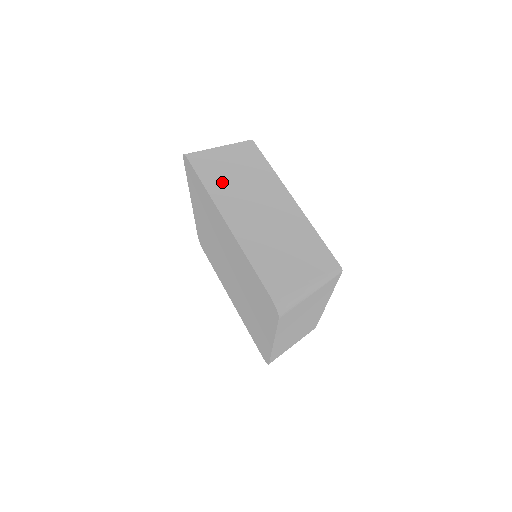
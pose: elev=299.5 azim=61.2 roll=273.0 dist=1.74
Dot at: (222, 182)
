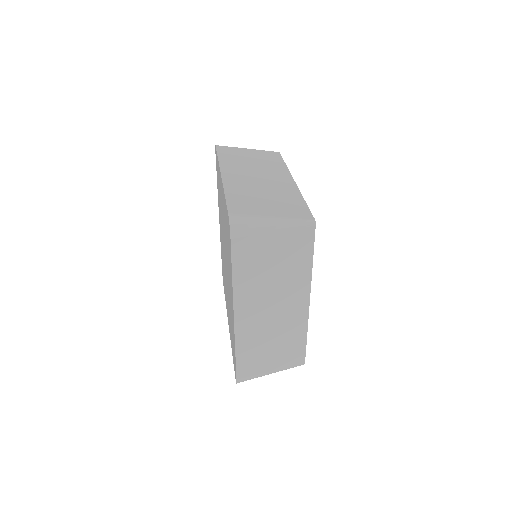
Dot at: (235, 159)
